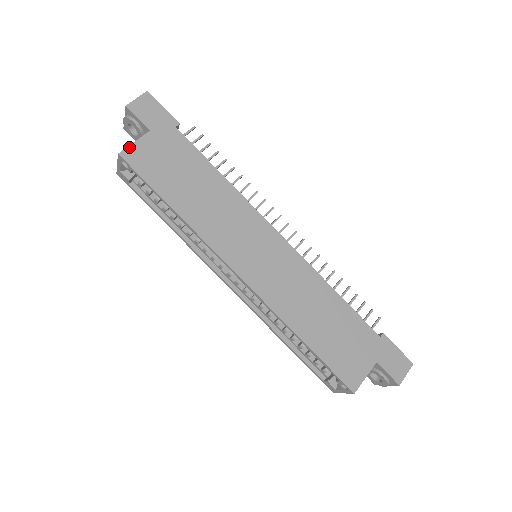
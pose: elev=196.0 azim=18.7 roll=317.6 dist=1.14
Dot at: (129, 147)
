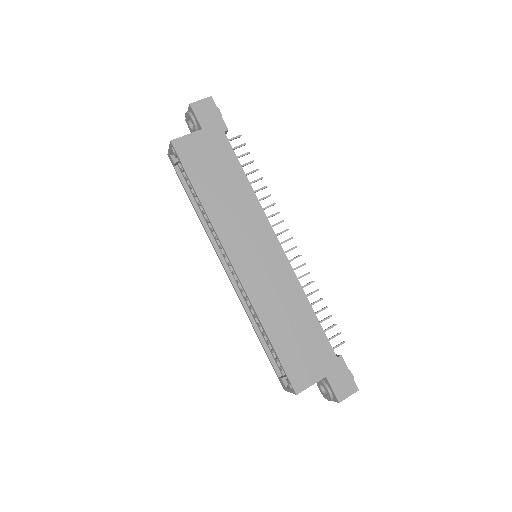
Dot at: (181, 138)
